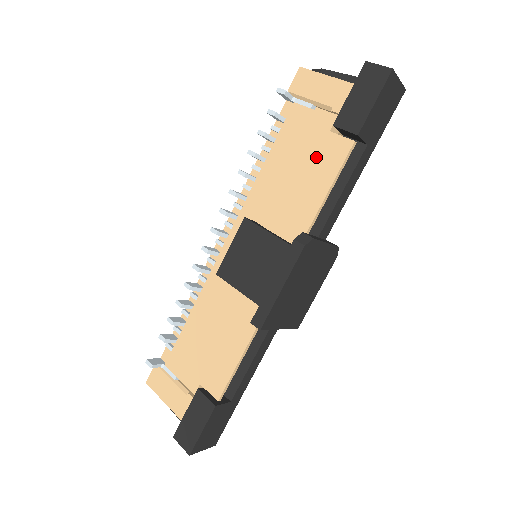
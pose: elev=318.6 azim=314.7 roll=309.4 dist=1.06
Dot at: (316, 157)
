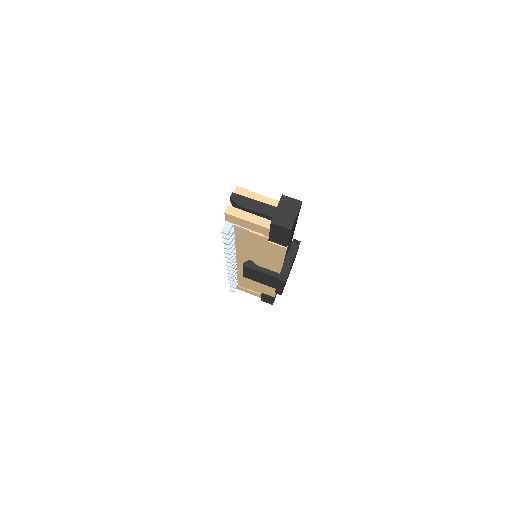
Dot at: (267, 248)
